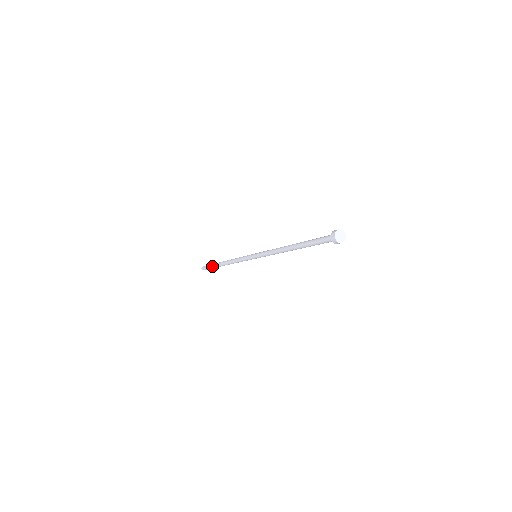
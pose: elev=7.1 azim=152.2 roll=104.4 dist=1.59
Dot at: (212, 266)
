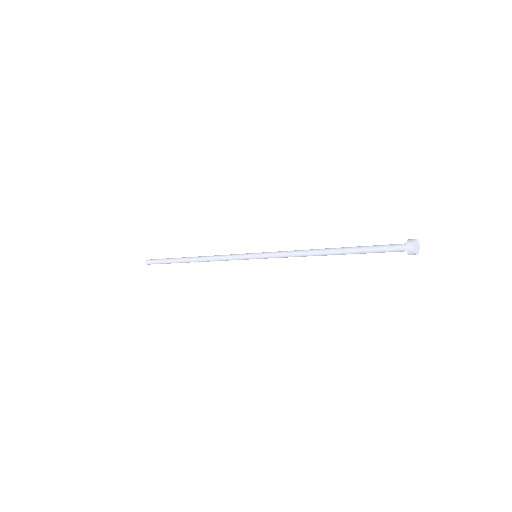
Dot at: (168, 261)
